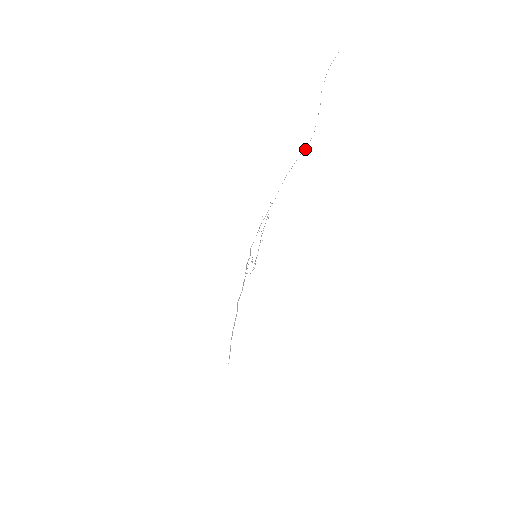
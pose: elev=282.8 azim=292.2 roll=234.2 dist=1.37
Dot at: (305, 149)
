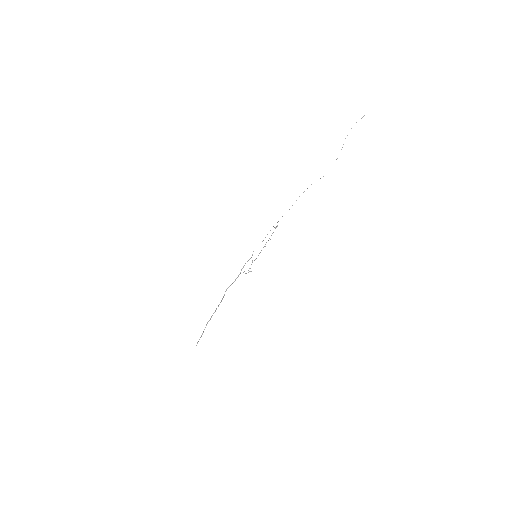
Dot at: occluded
